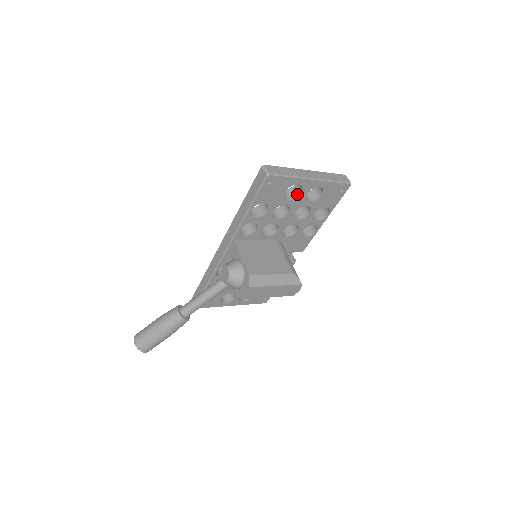
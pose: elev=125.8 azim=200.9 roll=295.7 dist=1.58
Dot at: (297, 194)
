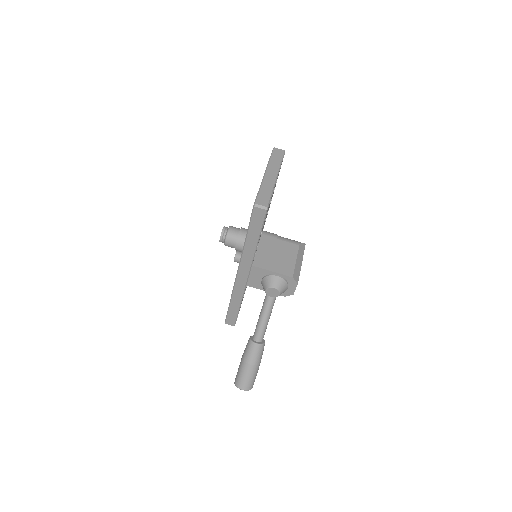
Dot at: occluded
